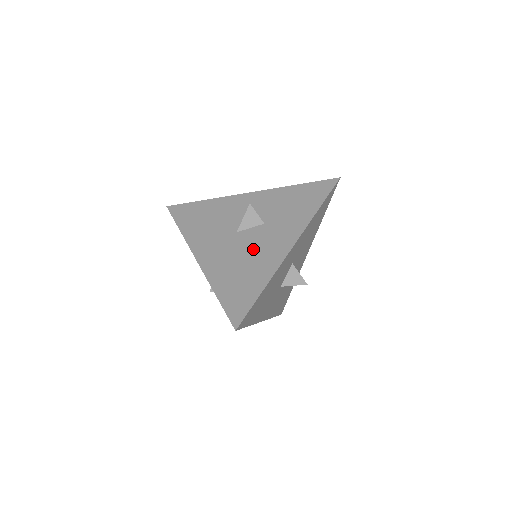
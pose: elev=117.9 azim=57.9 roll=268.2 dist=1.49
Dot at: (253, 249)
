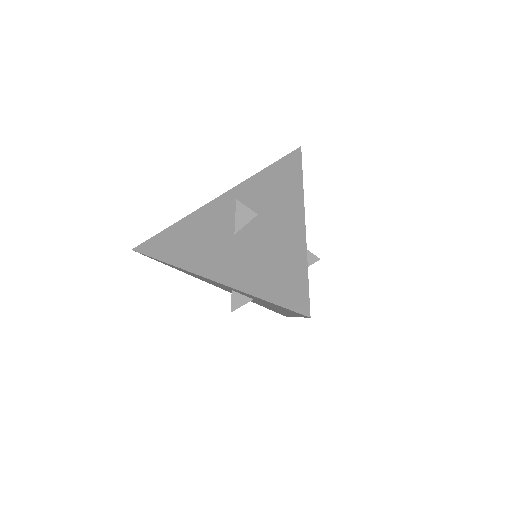
Dot at: (265, 240)
